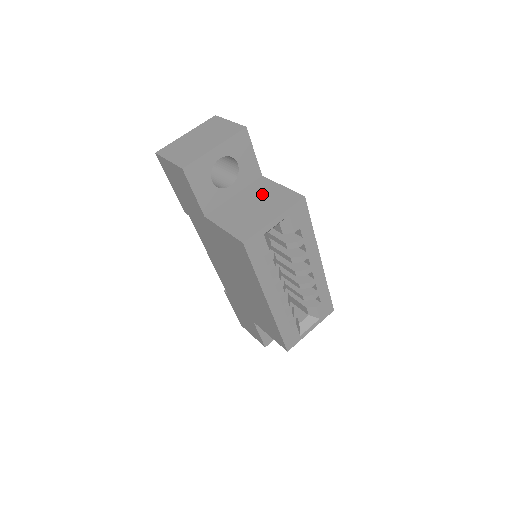
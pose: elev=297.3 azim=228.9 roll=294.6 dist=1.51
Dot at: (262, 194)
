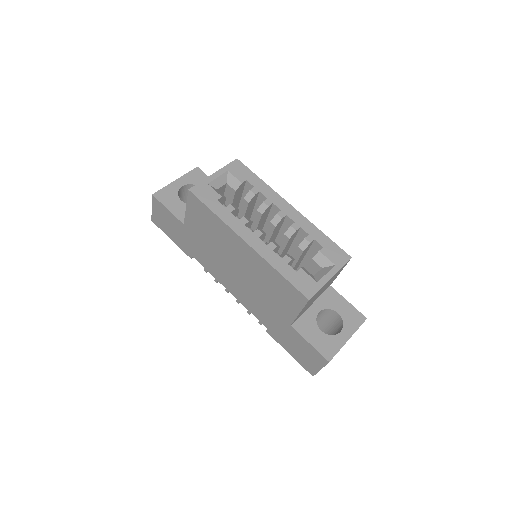
Dot at: occluded
